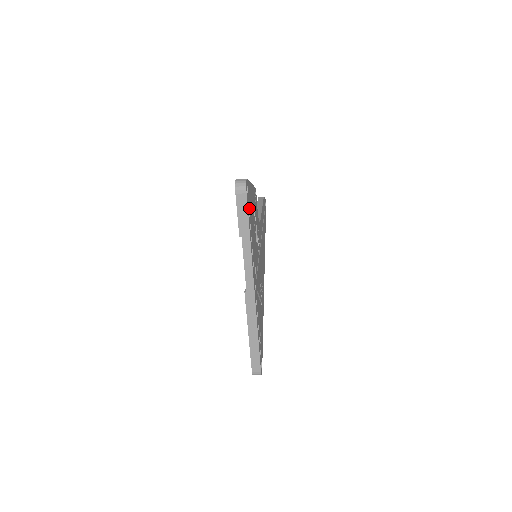
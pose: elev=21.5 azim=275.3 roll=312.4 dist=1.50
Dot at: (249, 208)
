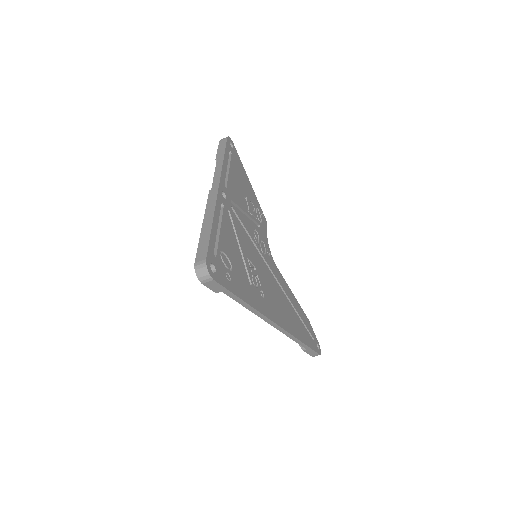
Dot at: (232, 157)
